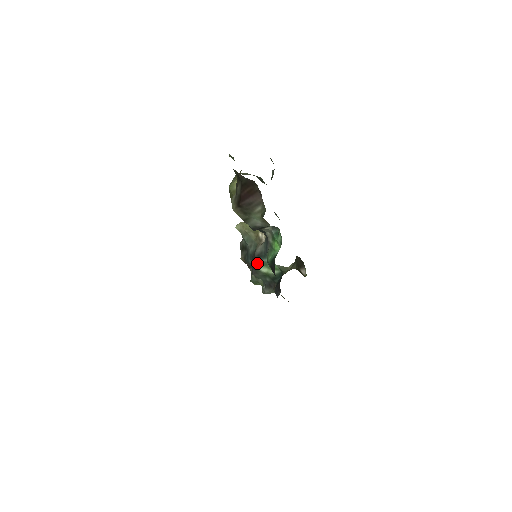
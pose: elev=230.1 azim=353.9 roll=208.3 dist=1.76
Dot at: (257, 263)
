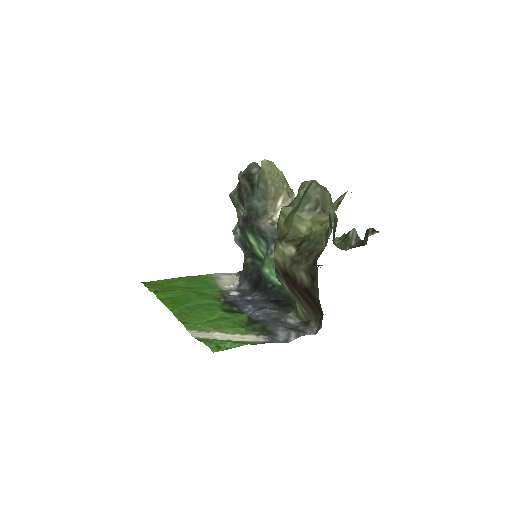
Dot at: (251, 231)
